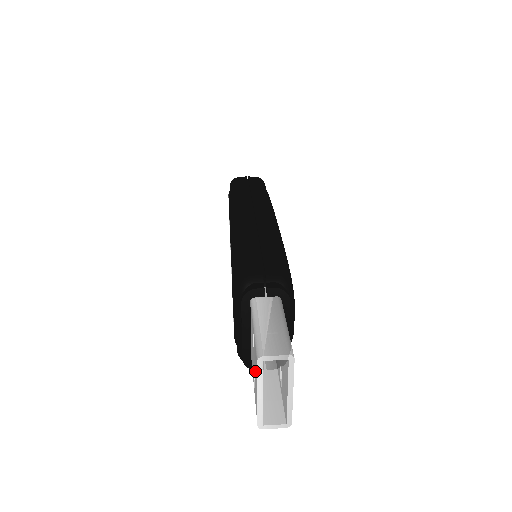
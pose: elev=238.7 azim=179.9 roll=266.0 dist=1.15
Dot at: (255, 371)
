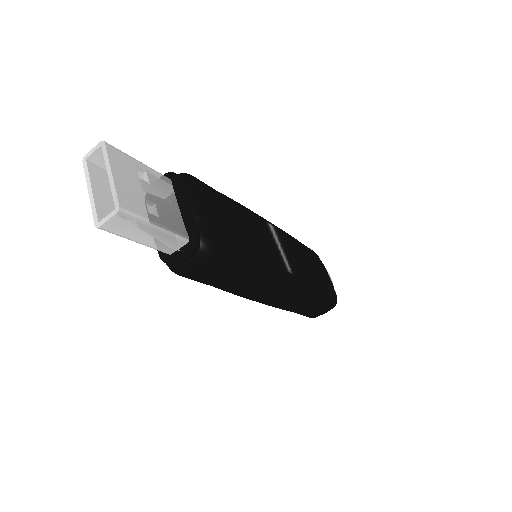
Dot at: (106, 195)
